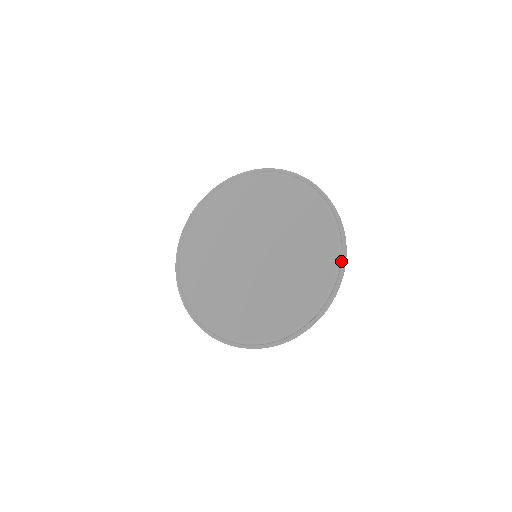
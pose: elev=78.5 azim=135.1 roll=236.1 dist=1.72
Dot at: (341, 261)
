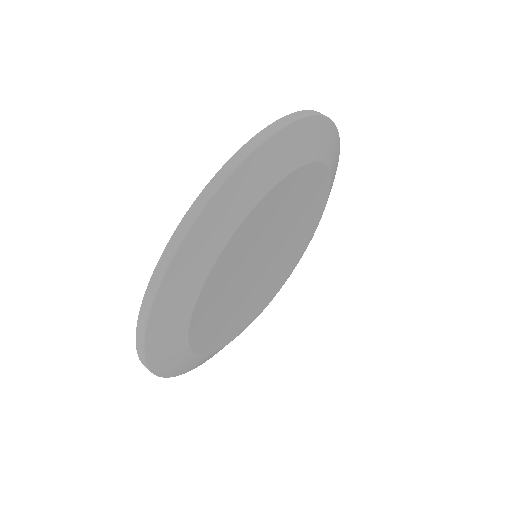
Dot at: occluded
